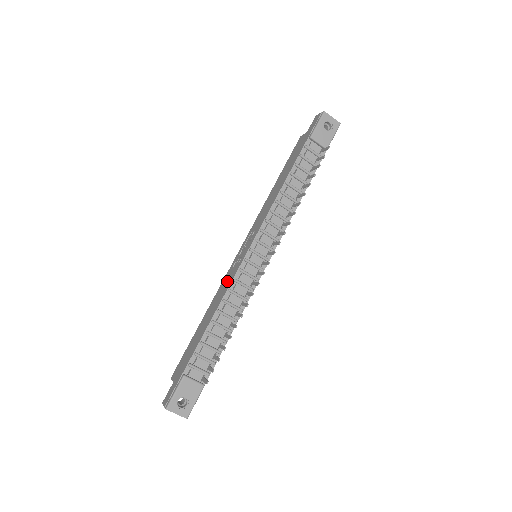
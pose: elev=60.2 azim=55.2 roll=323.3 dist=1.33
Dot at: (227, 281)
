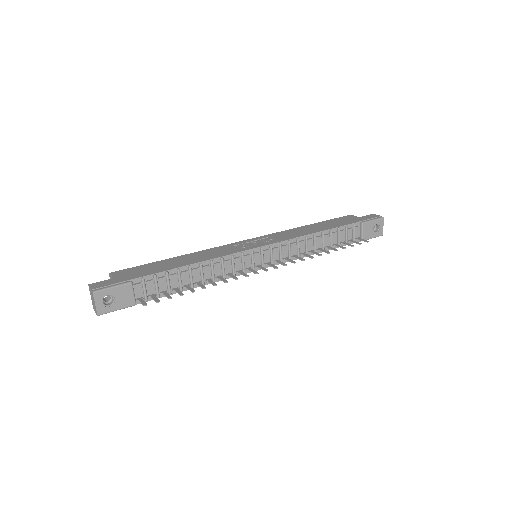
Dot at: (223, 251)
